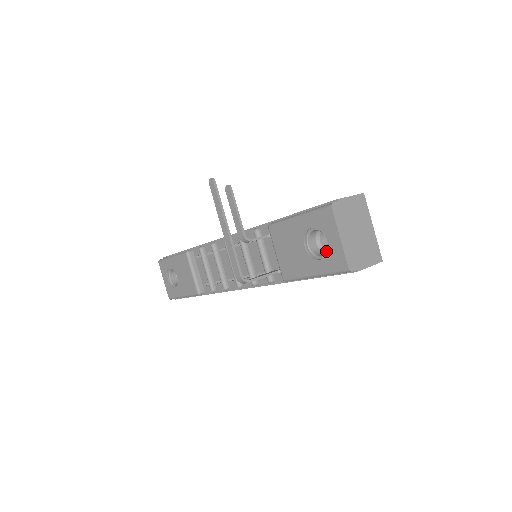
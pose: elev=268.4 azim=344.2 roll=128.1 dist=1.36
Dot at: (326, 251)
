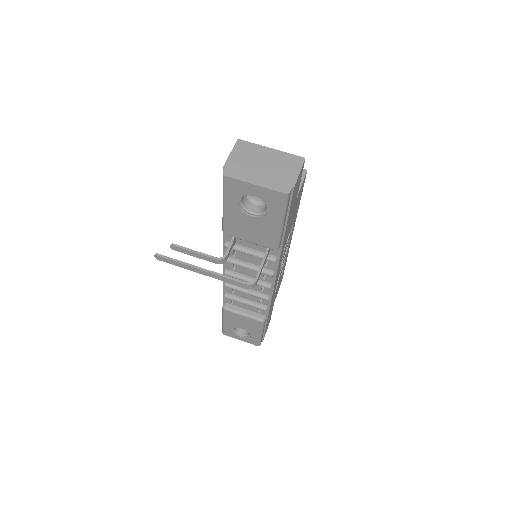
Dot at: occluded
